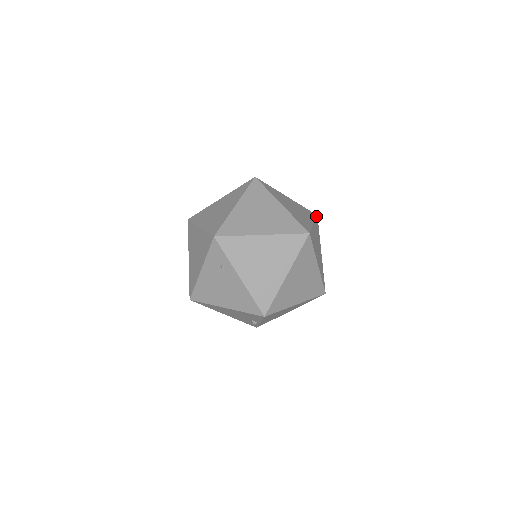
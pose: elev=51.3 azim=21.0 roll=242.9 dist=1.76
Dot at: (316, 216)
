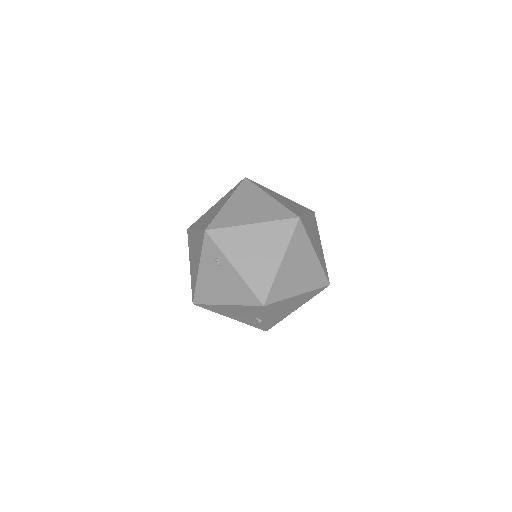
Dot at: (312, 211)
